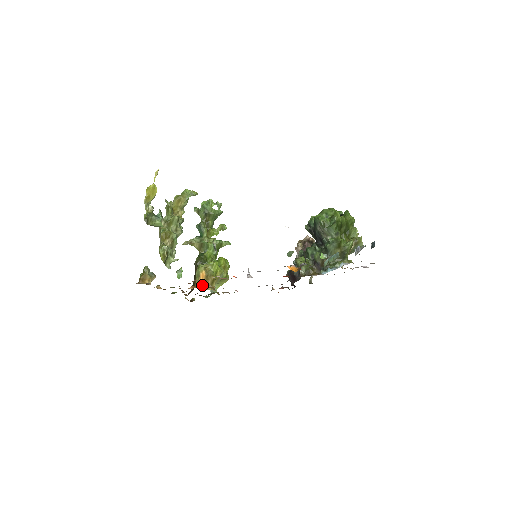
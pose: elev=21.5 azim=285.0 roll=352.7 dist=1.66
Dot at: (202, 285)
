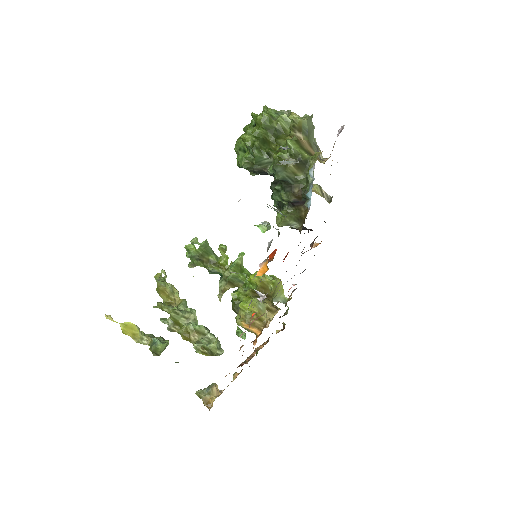
Dot at: (258, 331)
